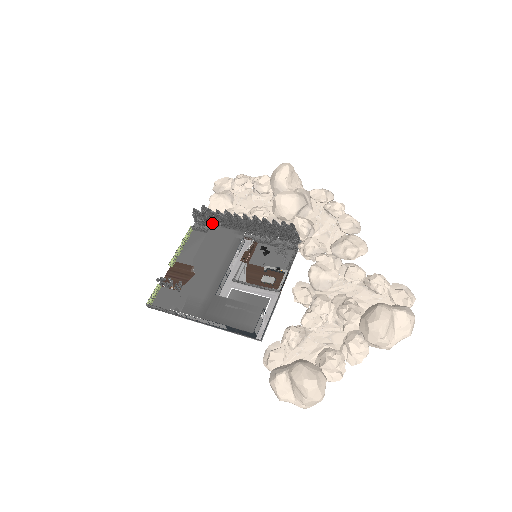
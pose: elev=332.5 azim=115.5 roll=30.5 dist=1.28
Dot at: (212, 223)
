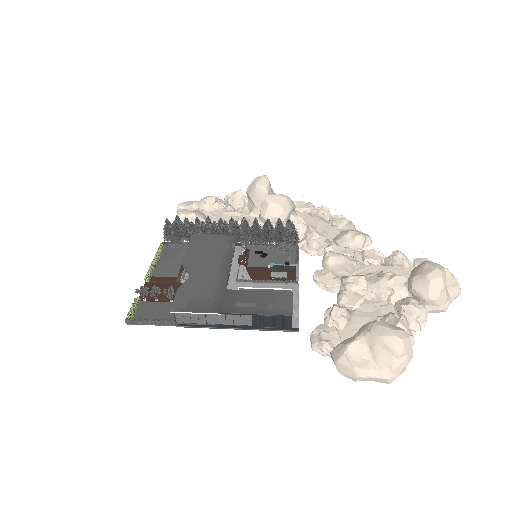
Dot at: (192, 233)
